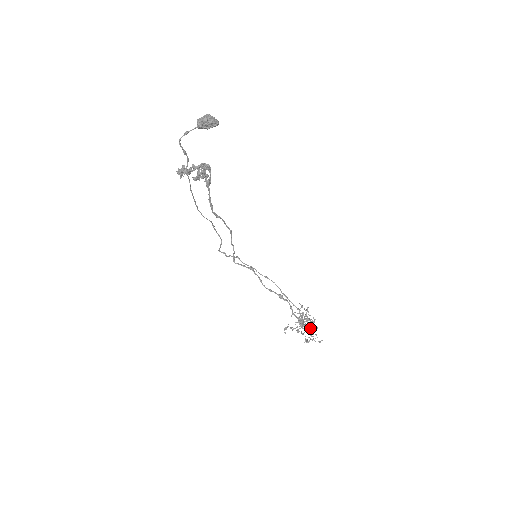
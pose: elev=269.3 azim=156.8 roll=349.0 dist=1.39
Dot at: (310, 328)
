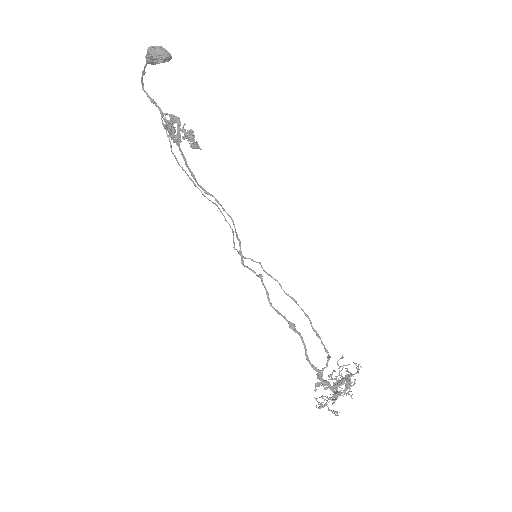
Dot at: occluded
